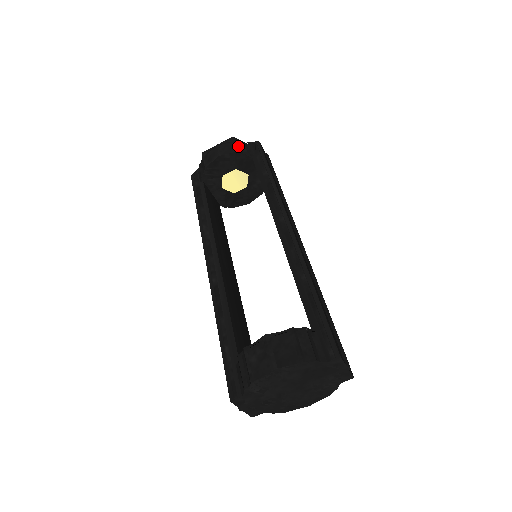
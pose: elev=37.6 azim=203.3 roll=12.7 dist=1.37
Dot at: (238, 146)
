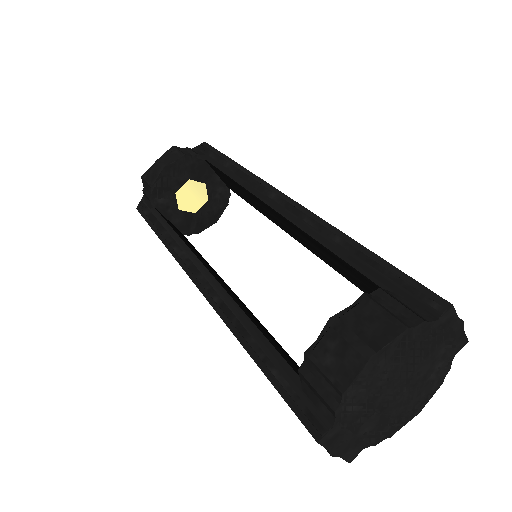
Dot at: (183, 151)
